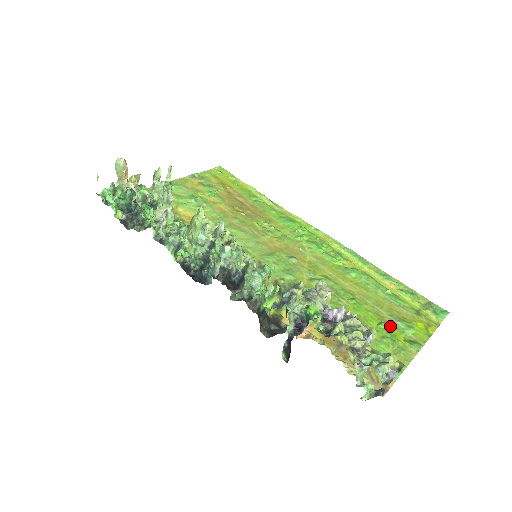
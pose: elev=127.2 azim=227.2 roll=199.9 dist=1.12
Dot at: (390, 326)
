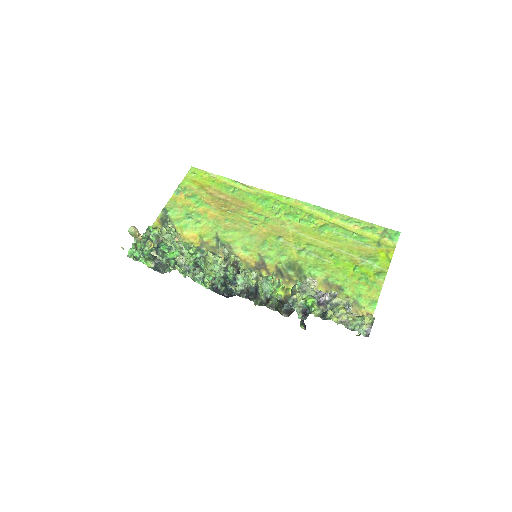
Dot at: (362, 267)
